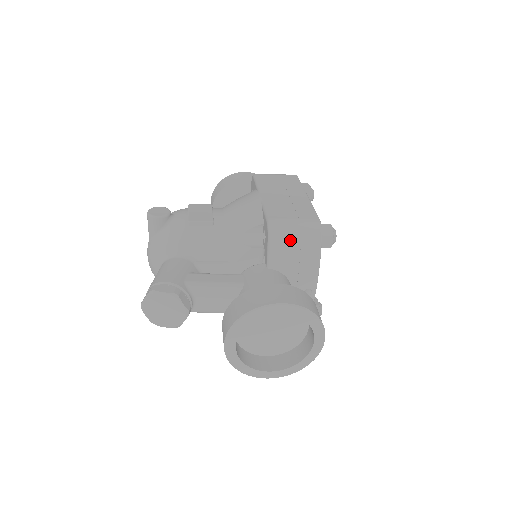
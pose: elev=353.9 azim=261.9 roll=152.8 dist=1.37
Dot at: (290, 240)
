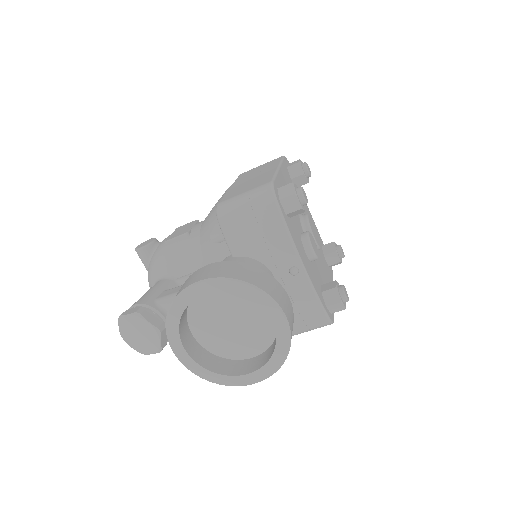
Dot at: (241, 216)
